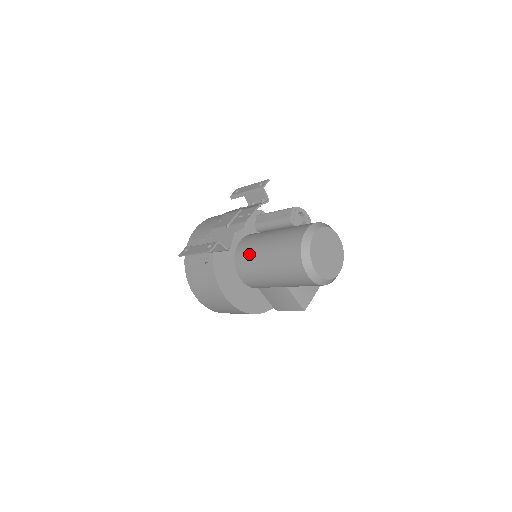
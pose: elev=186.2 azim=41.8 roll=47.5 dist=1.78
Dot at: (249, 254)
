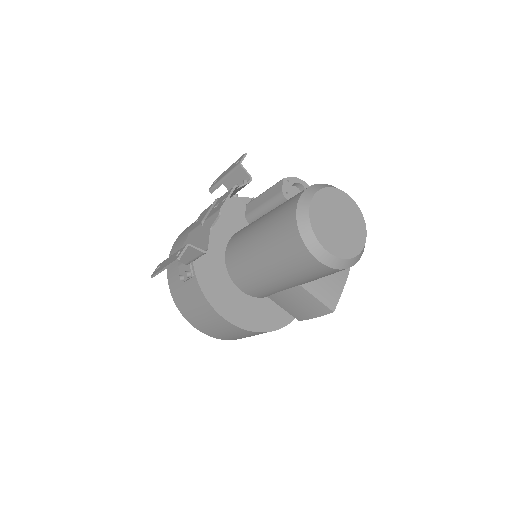
Dot at: (240, 253)
